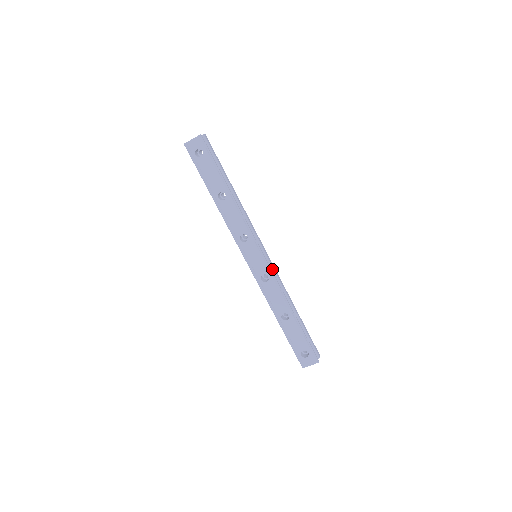
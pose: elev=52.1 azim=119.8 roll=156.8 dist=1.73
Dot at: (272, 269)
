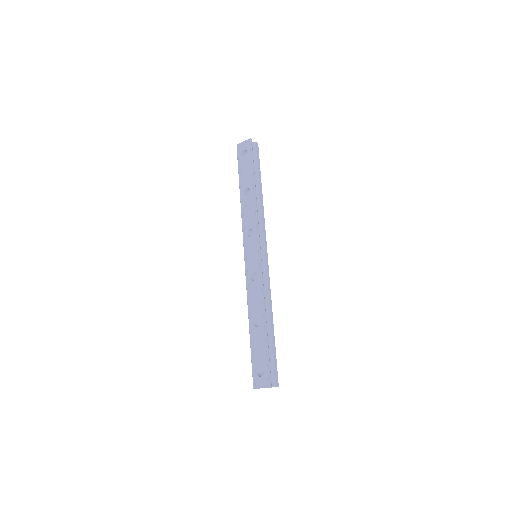
Dot at: (265, 273)
